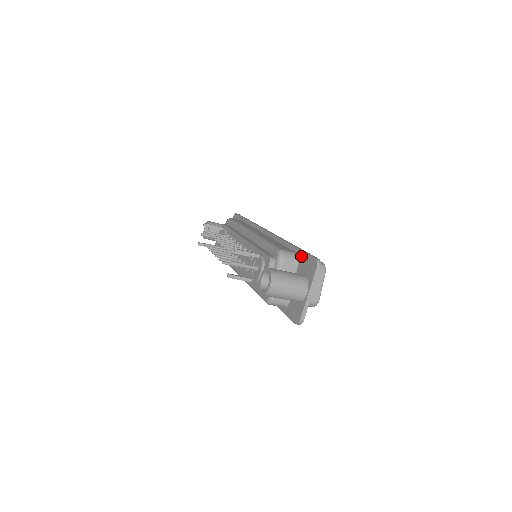
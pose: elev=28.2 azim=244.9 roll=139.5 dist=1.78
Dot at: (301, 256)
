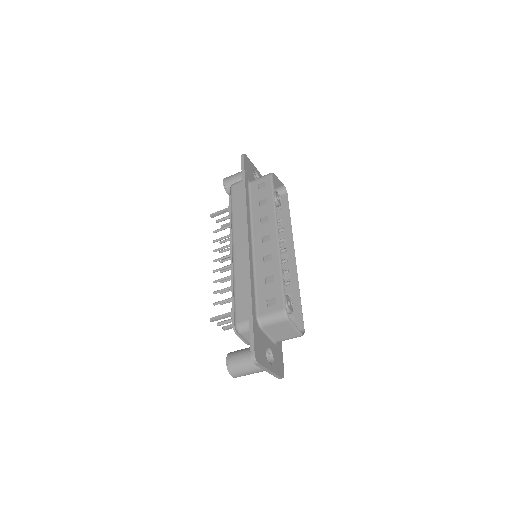
Dot at: occluded
